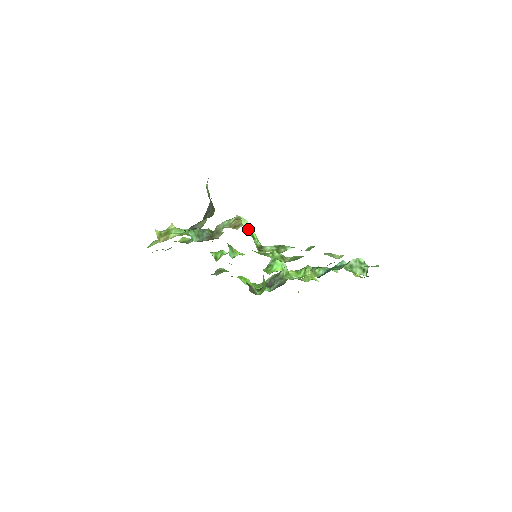
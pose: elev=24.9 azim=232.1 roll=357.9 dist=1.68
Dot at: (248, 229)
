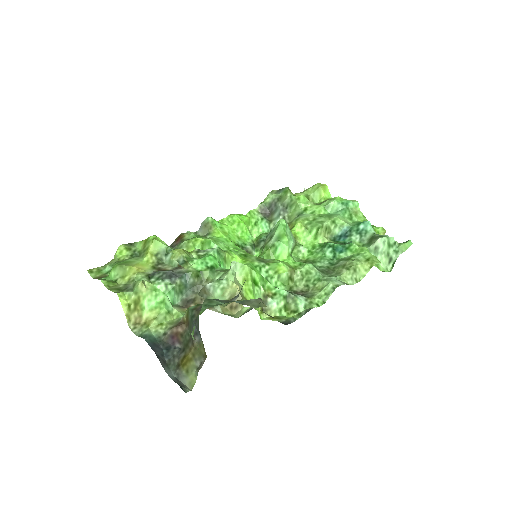
Dot at: (248, 278)
